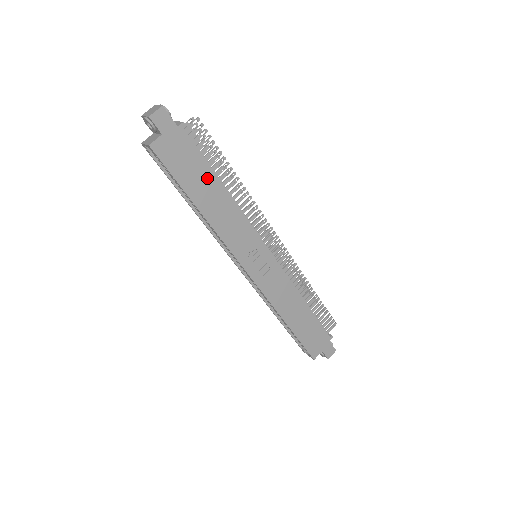
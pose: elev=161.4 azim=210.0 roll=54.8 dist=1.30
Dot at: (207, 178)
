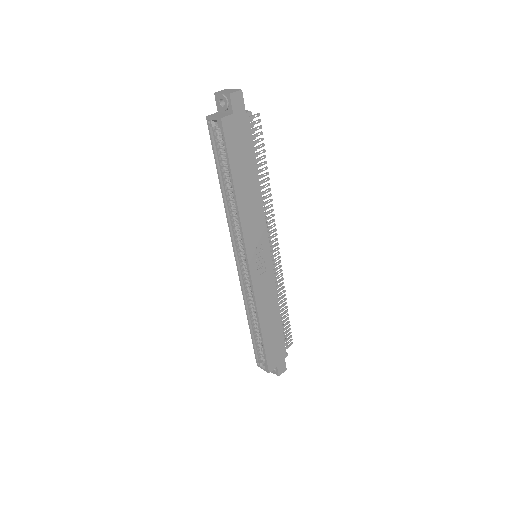
Dot at: (250, 167)
